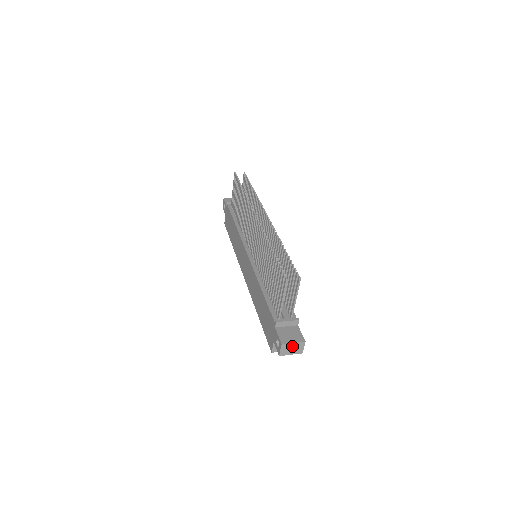
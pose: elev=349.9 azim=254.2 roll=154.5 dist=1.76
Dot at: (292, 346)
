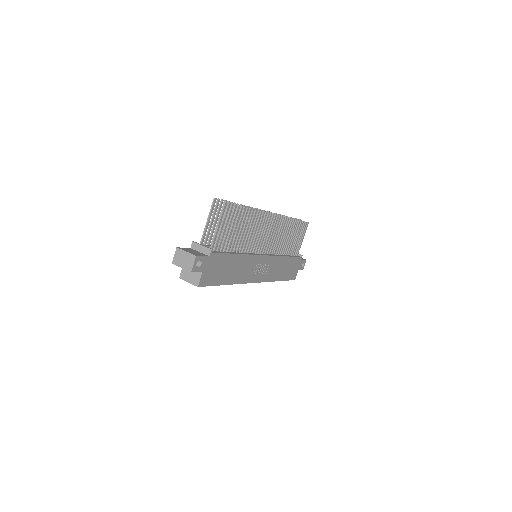
Dot at: (184, 256)
